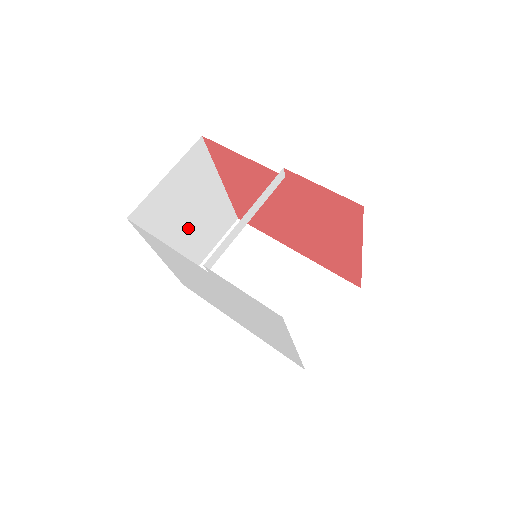
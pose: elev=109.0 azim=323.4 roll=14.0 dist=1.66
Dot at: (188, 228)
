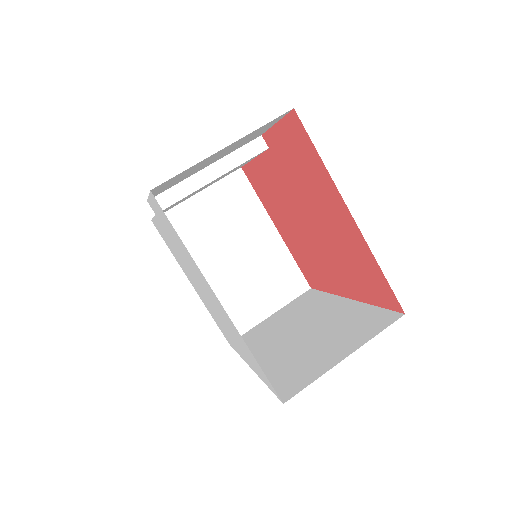
Dot at: (231, 267)
